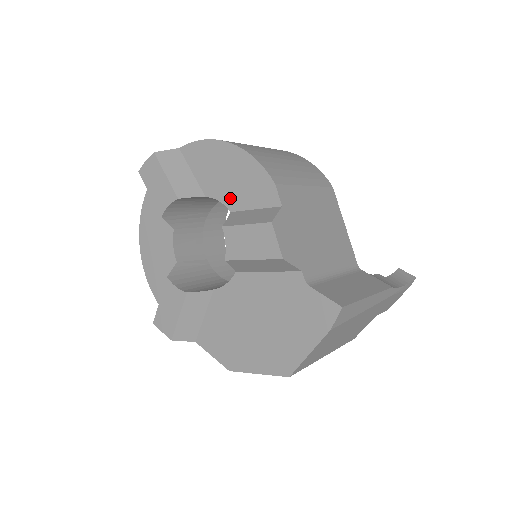
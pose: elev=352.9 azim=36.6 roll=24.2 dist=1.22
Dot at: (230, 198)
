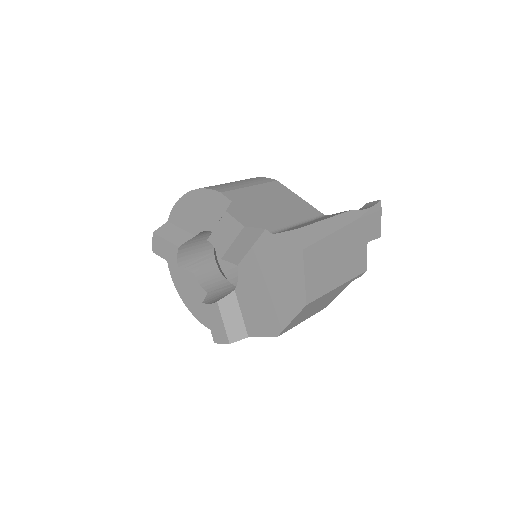
Dot at: (207, 224)
